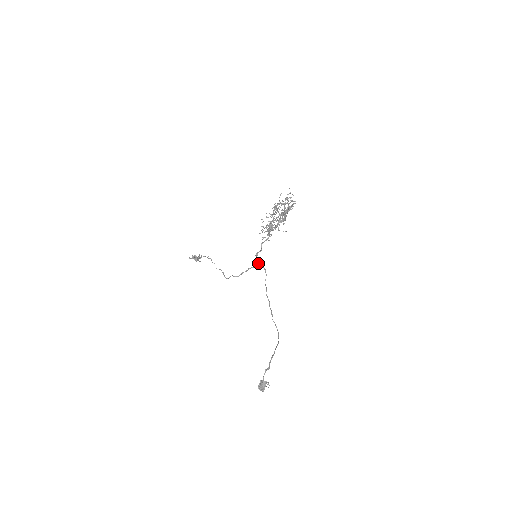
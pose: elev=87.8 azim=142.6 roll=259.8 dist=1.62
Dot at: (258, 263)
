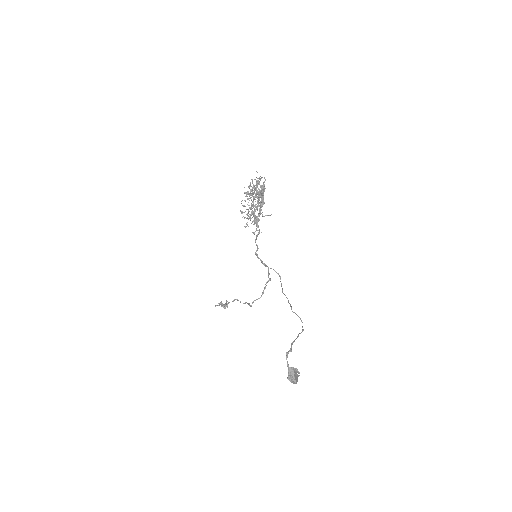
Dot at: (268, 269)
